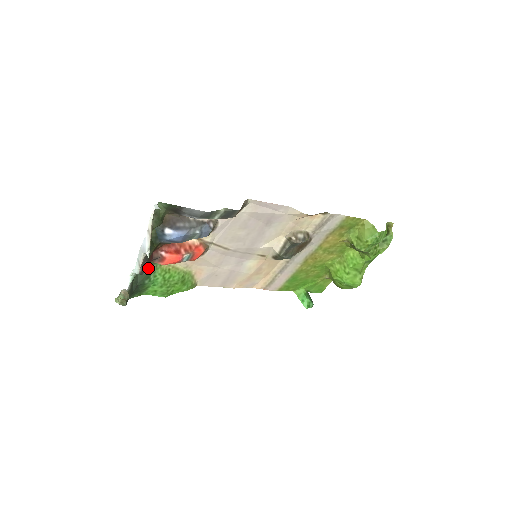
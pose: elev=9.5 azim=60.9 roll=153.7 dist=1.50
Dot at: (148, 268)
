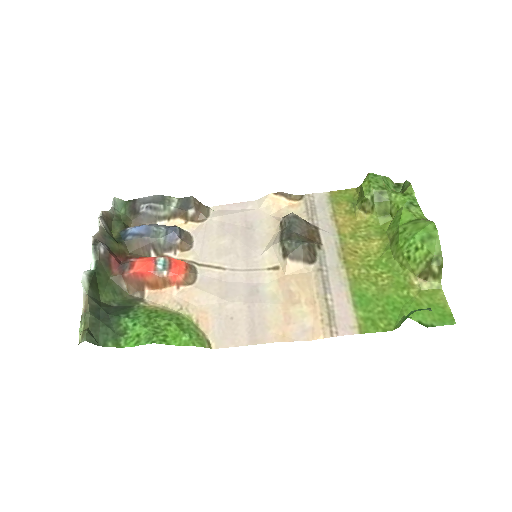
Dot at: (127, 307)
